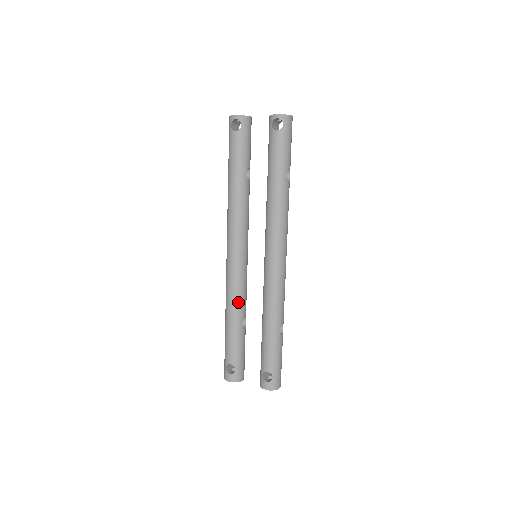
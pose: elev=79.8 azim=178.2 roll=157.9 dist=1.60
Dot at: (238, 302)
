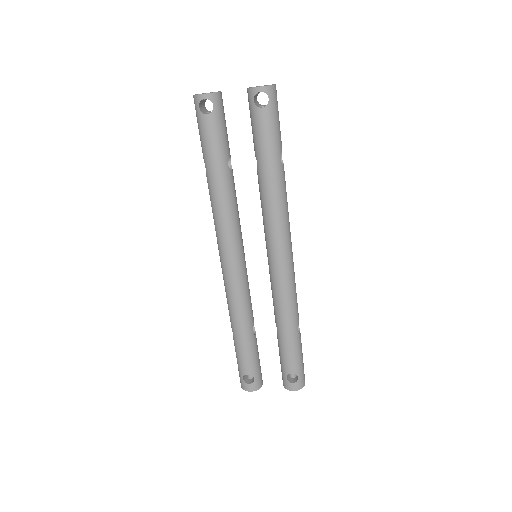
Dot at: (245, 310)
